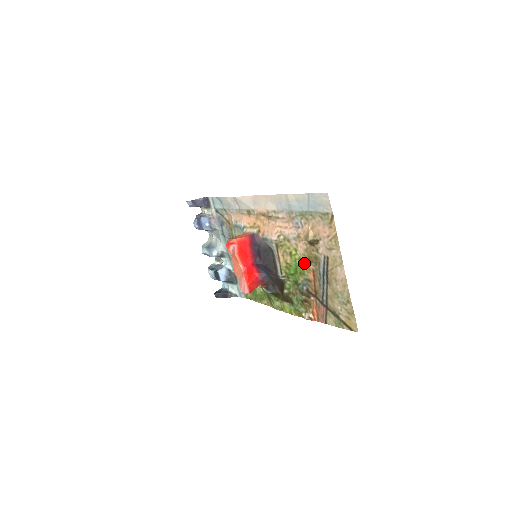
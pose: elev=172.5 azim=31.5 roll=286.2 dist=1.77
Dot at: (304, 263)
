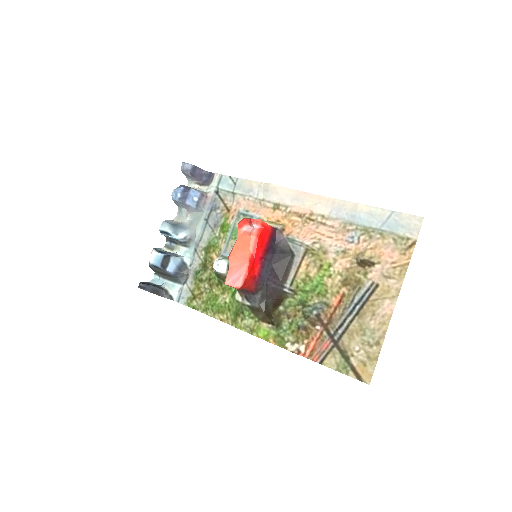
Dot at: (334, 283)
